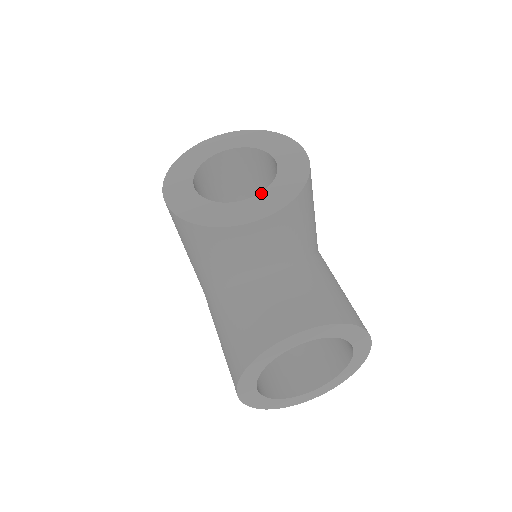
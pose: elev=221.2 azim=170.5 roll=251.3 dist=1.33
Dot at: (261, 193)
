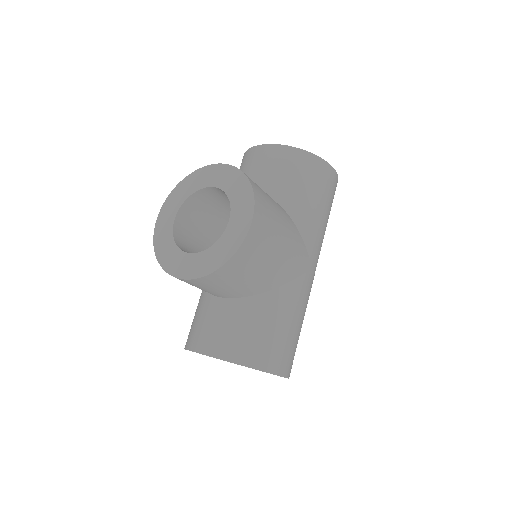
Dot at: (198, 253)
